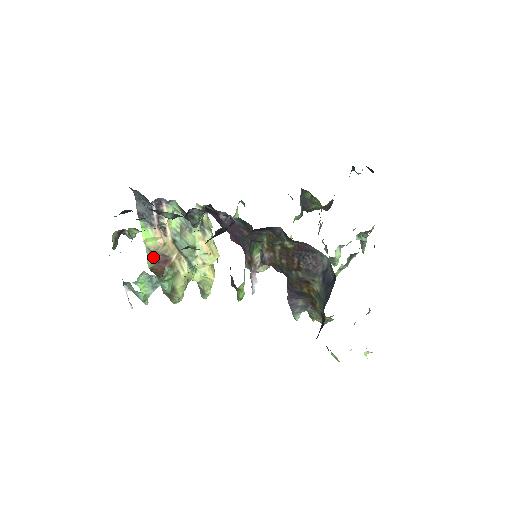
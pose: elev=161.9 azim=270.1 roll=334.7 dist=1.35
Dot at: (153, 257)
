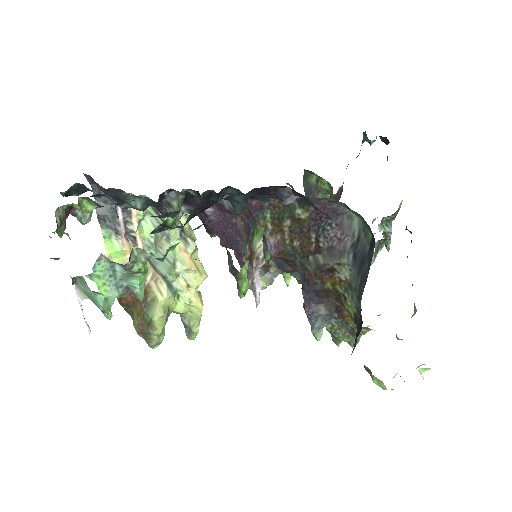
Dot at: occluded
